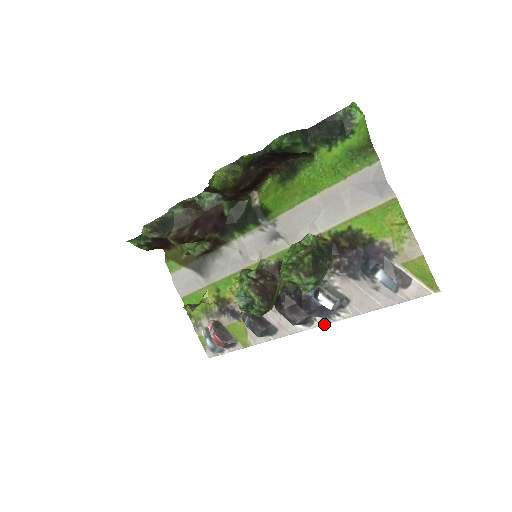
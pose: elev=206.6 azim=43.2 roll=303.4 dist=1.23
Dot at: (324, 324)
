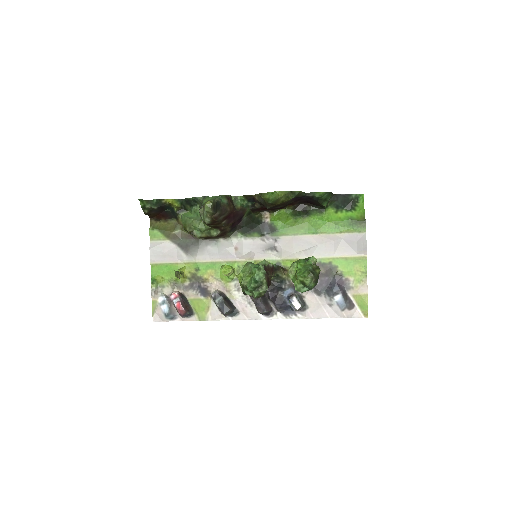
Dot at: (281, 318)
